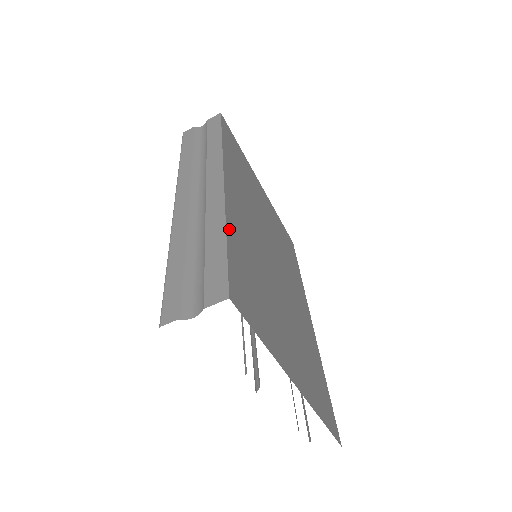
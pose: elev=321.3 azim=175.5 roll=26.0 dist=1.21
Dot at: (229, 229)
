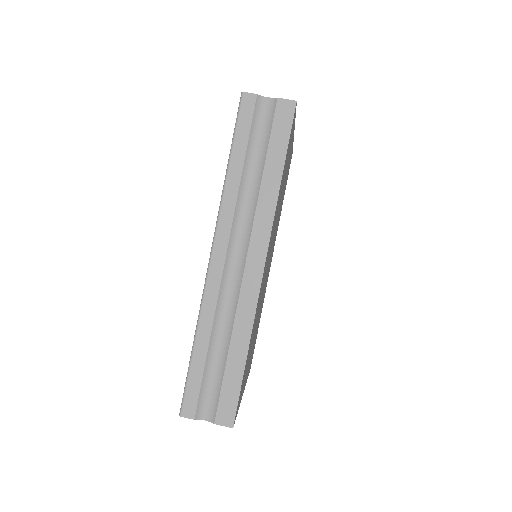
Dot at: occluded
